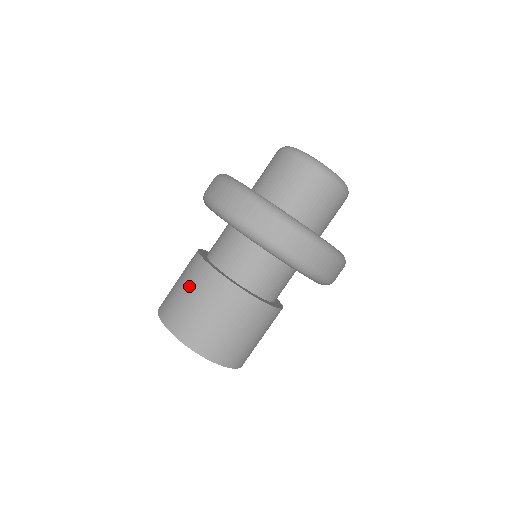
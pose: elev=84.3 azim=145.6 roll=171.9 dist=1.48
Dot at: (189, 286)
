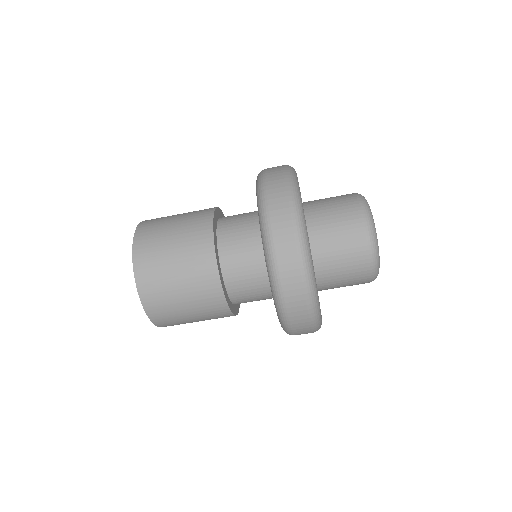
Dot at: (183, 221)
